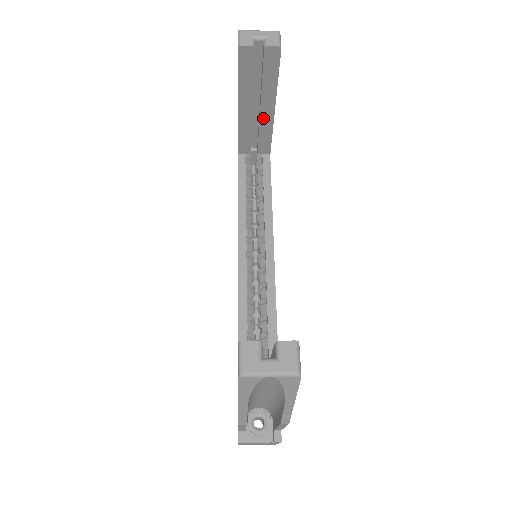
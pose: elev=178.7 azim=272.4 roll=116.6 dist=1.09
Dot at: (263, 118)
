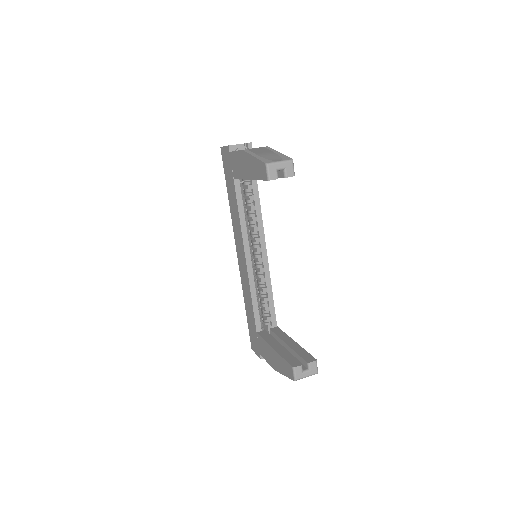
Dot at: occluded
